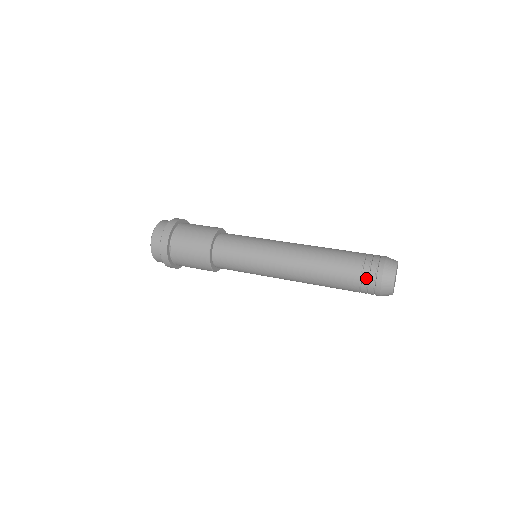
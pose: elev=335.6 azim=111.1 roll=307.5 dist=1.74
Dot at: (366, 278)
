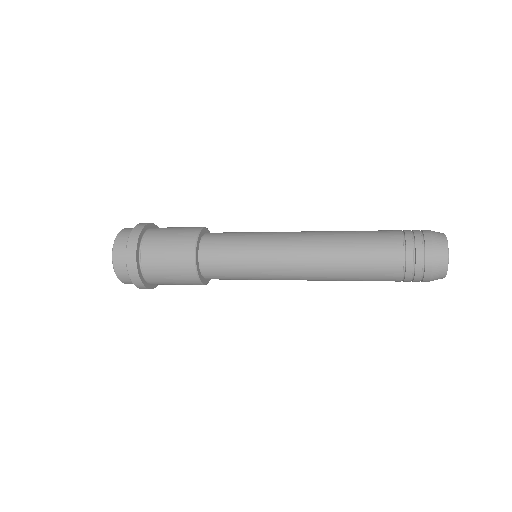
Dot at: (411, 245)
